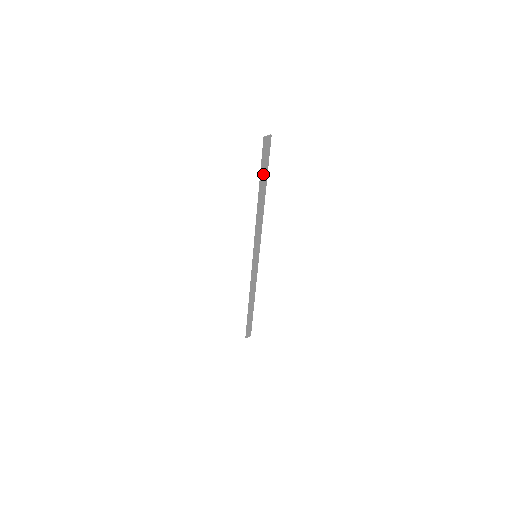
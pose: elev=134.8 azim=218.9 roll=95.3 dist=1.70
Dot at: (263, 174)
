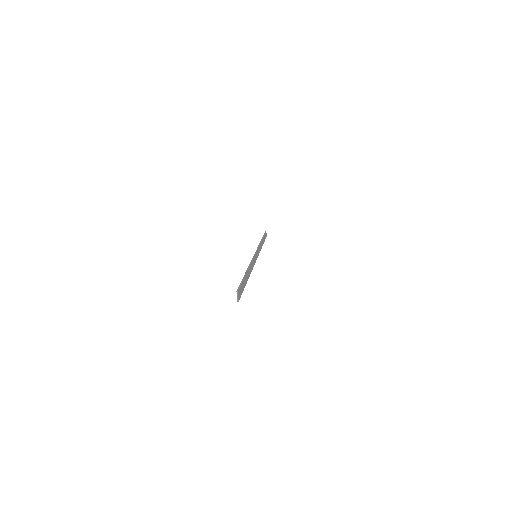
Dot at: (264, 238)
